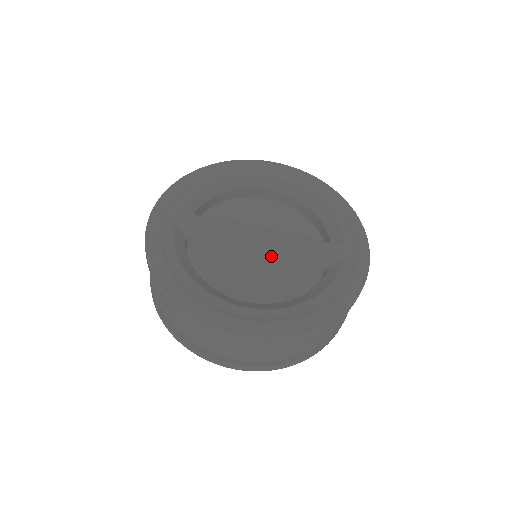
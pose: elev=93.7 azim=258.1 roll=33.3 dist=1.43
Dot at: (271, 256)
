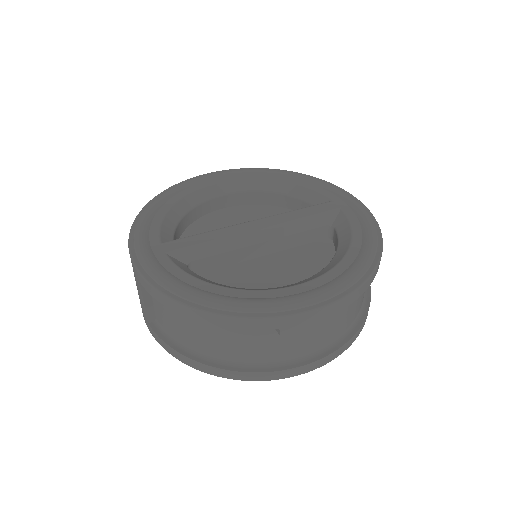
Dot at: (278, 240)
